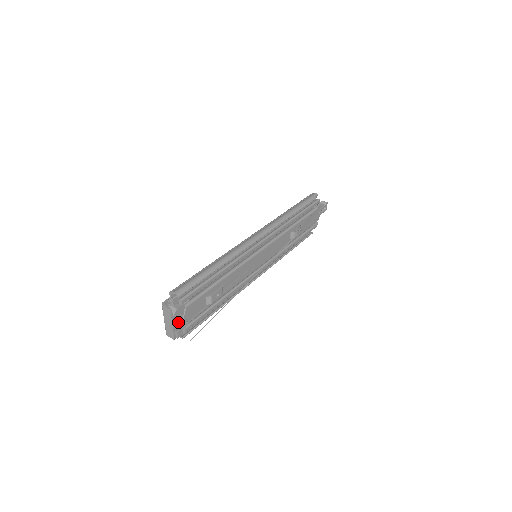
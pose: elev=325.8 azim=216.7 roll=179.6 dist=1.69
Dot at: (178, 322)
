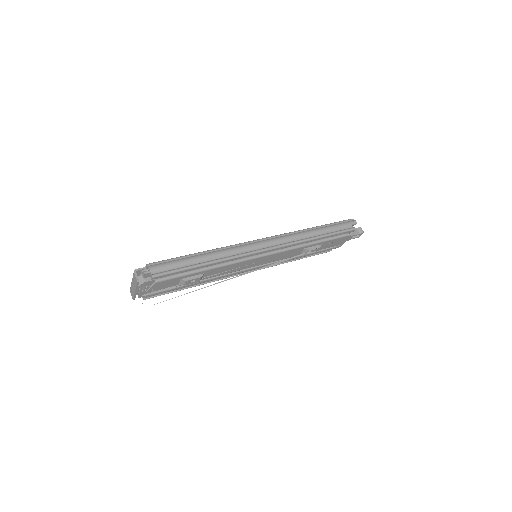
Dot at: (143, 289)
